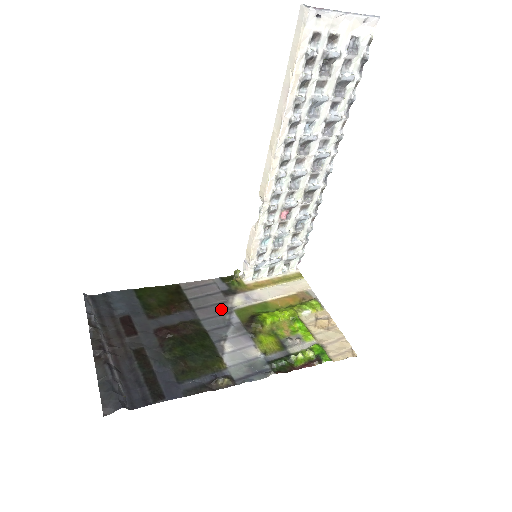
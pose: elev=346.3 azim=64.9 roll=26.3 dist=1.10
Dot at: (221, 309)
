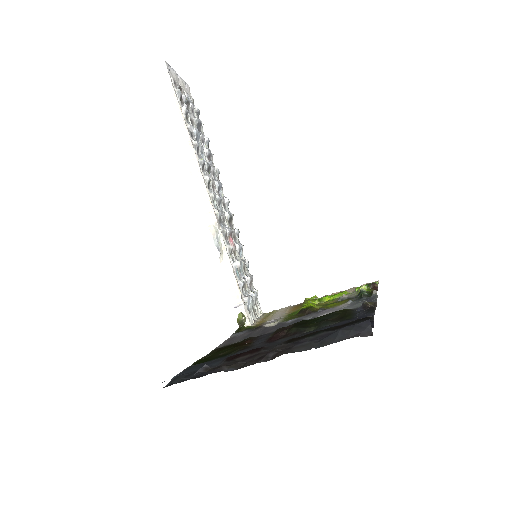
Dot at: (274, 326)
